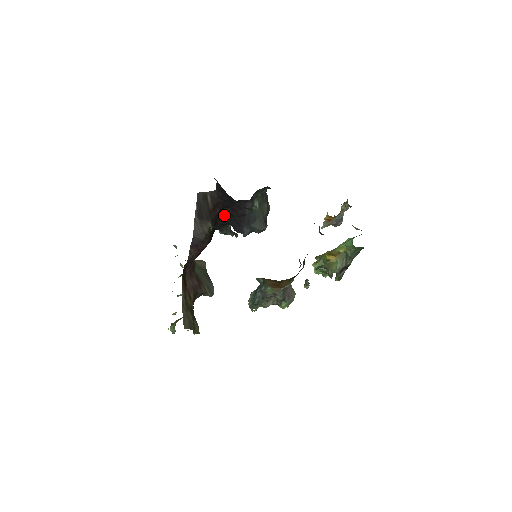
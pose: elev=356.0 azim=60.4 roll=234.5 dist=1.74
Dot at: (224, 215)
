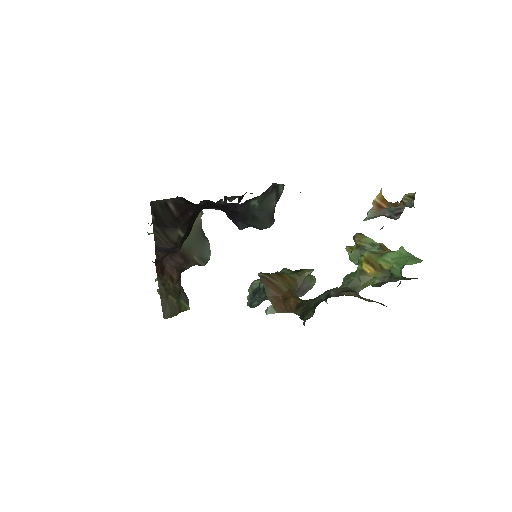
Dot at: (207, 203)
